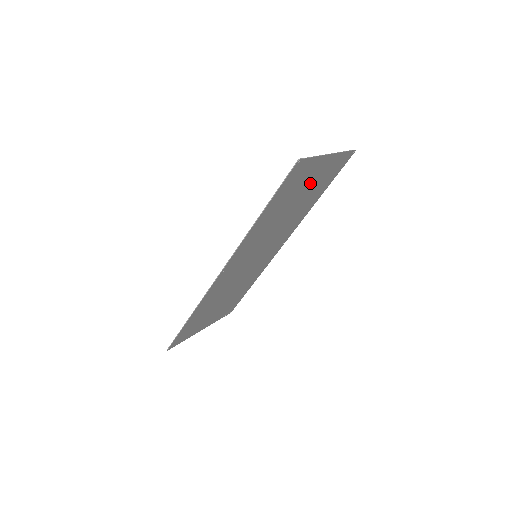
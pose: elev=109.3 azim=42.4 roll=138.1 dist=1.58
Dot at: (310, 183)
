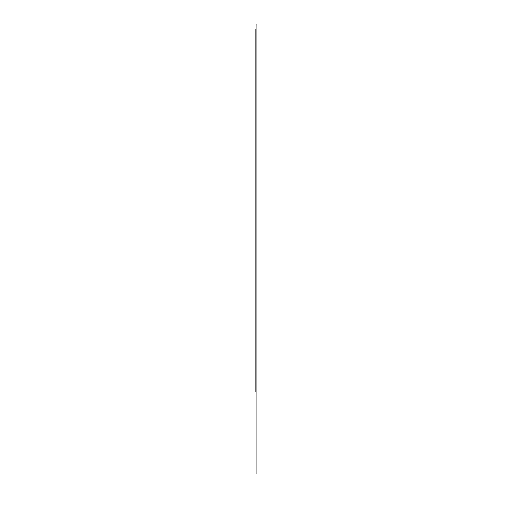
Dot at: occluded
